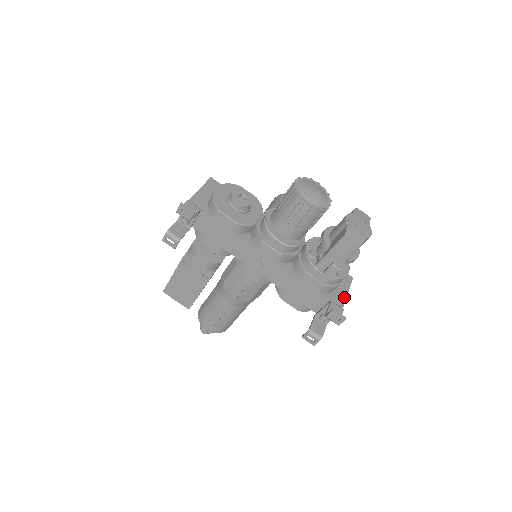
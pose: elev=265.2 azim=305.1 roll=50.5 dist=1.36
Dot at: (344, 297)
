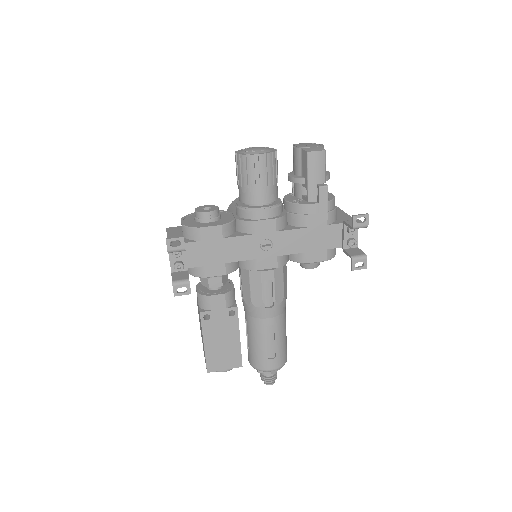
Dot at: (348, 217)
